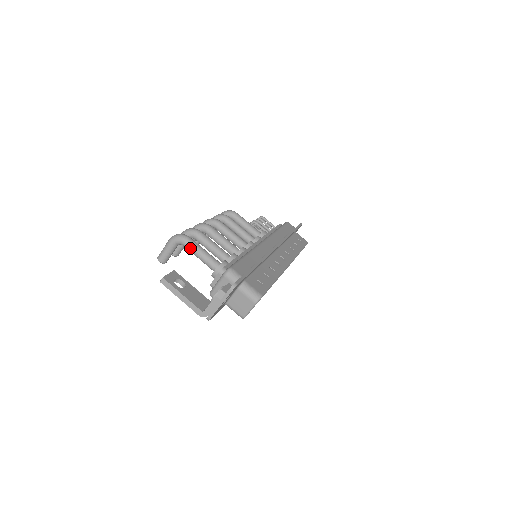
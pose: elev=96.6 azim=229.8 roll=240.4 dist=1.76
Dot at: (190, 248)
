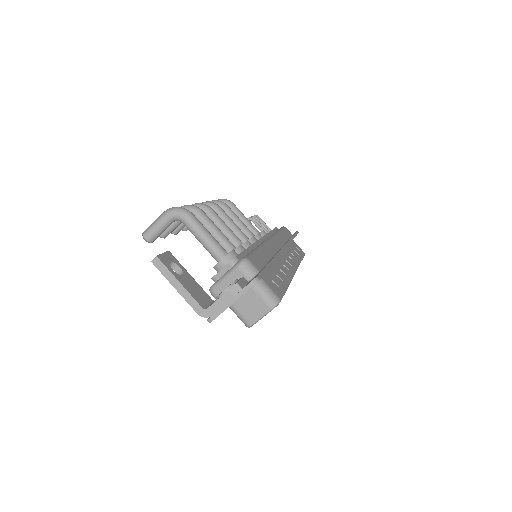
Dot at: (192, 227)
